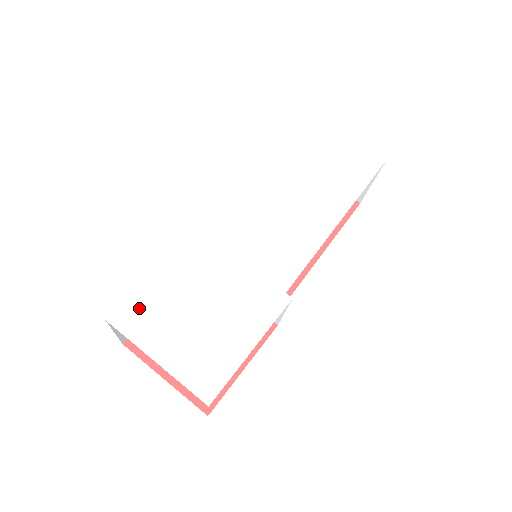
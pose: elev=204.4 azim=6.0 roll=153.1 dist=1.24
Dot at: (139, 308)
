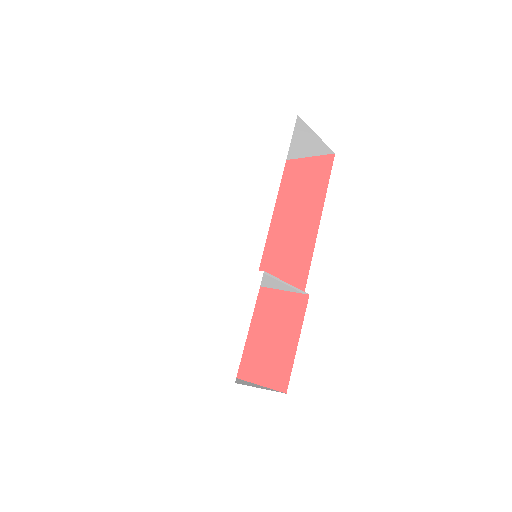
Dot at: (180, 342)
